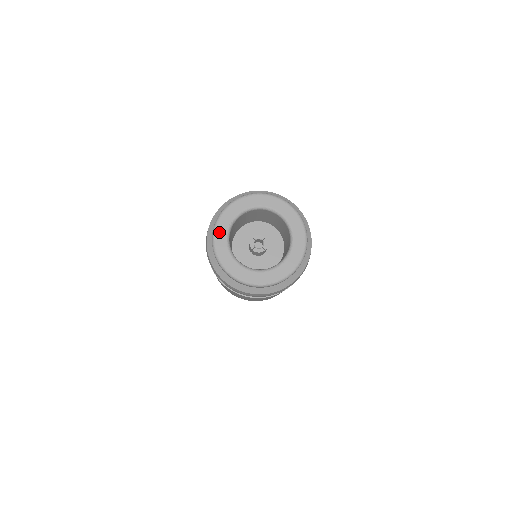
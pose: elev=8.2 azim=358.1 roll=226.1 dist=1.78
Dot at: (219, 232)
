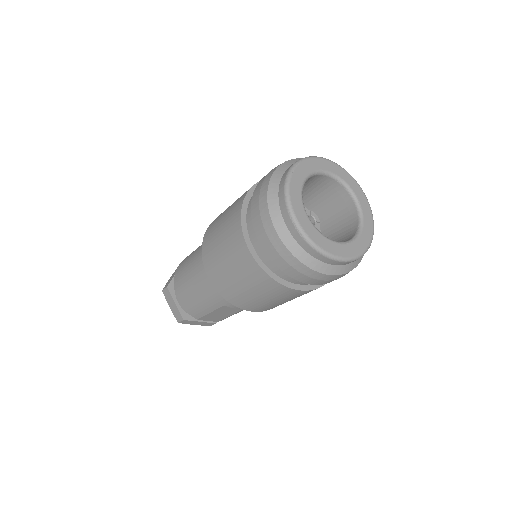
Dot at: (304, 225)
